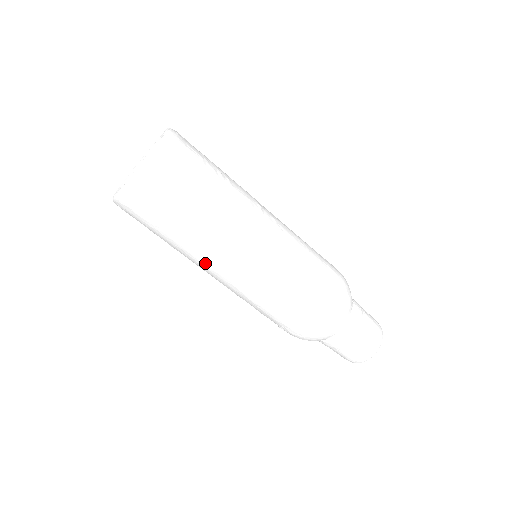
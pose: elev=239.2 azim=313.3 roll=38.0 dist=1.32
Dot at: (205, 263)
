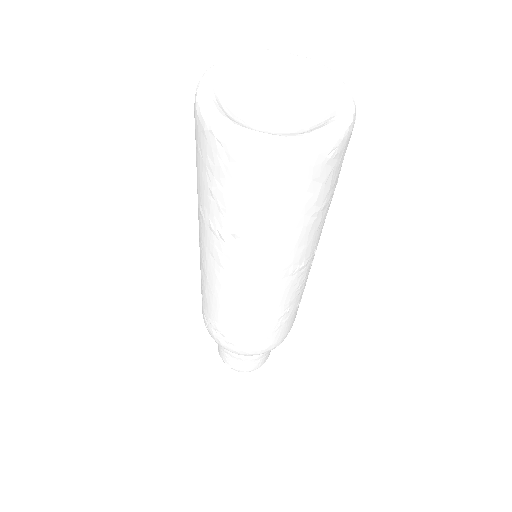
Dot at: (269, 269)
